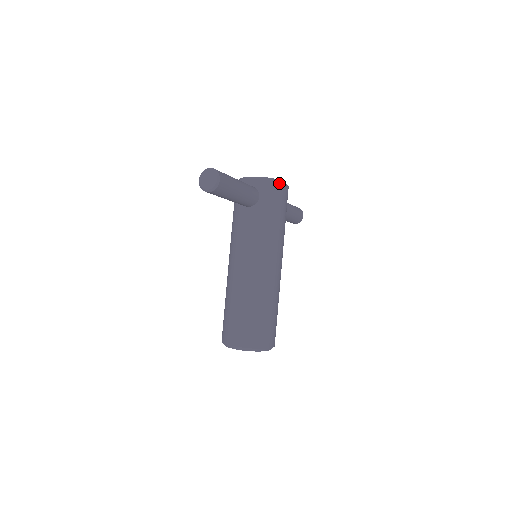
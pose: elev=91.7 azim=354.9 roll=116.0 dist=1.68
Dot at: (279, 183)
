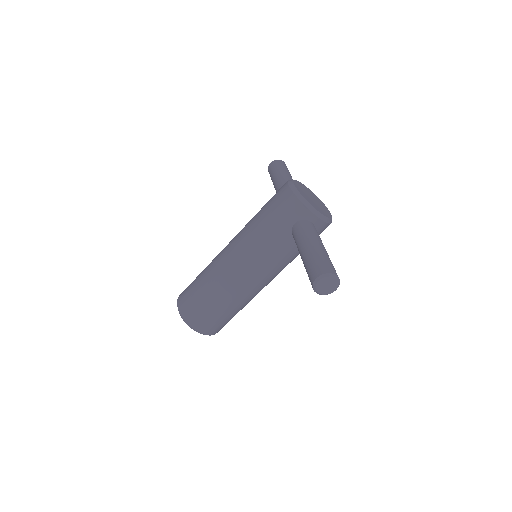
Dot at: occluded
